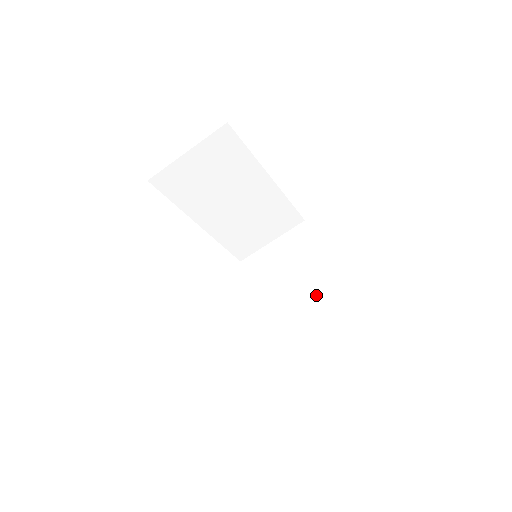
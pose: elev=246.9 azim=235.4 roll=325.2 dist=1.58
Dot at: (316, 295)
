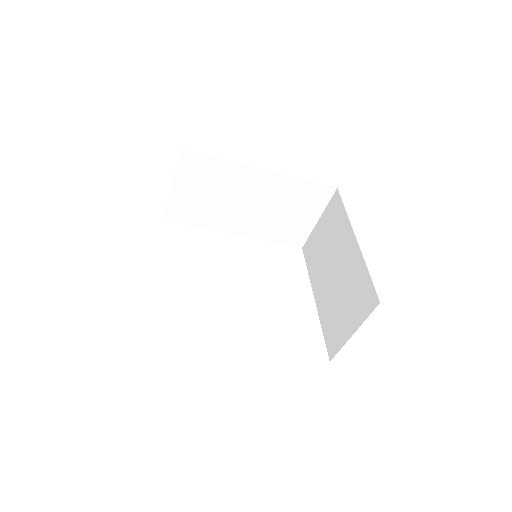
Dot at: (347, 270)
